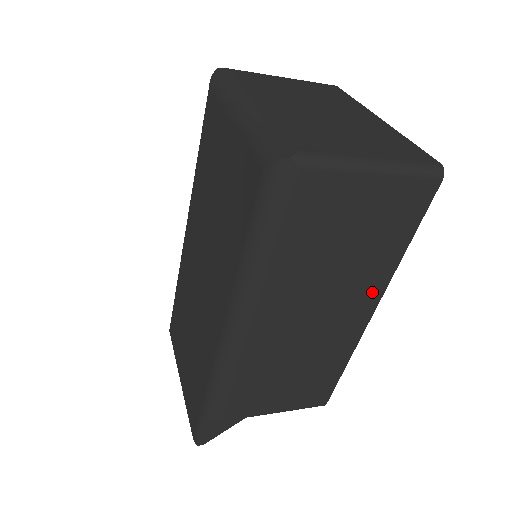
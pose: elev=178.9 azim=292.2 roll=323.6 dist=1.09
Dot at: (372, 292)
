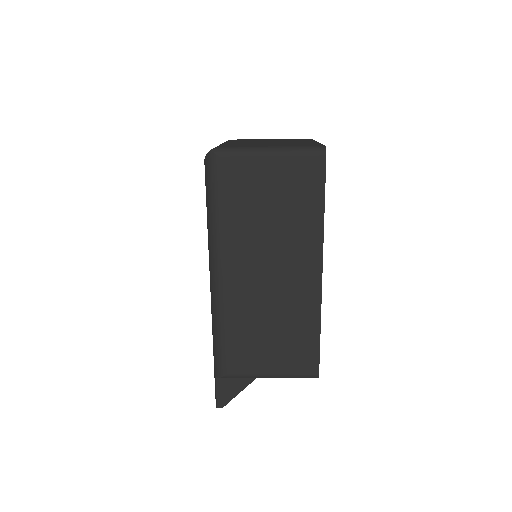
Dot at: (311, 252)
